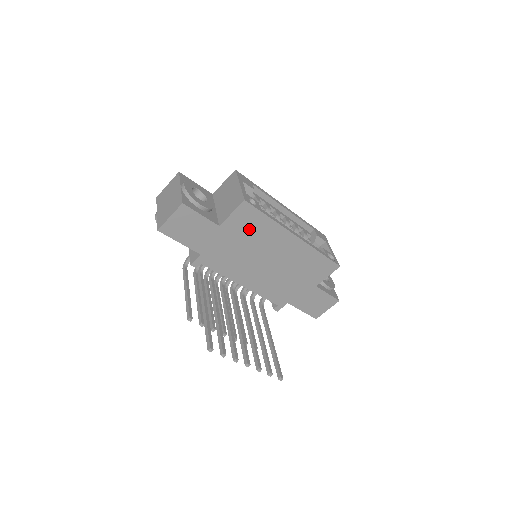
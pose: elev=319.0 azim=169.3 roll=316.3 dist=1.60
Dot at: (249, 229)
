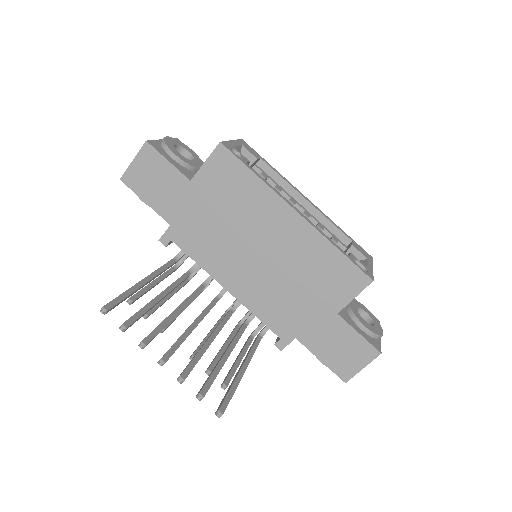
Dot at: (229, 191)
